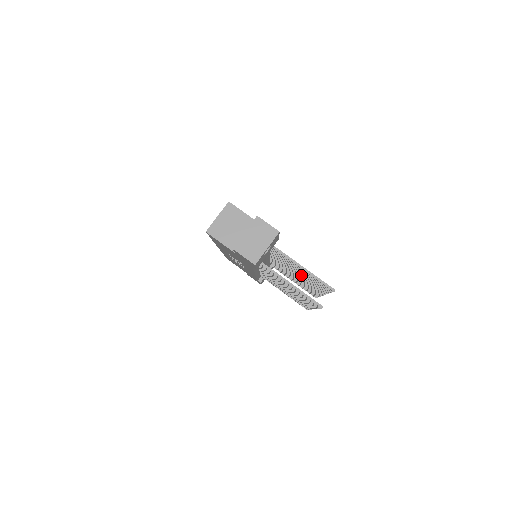
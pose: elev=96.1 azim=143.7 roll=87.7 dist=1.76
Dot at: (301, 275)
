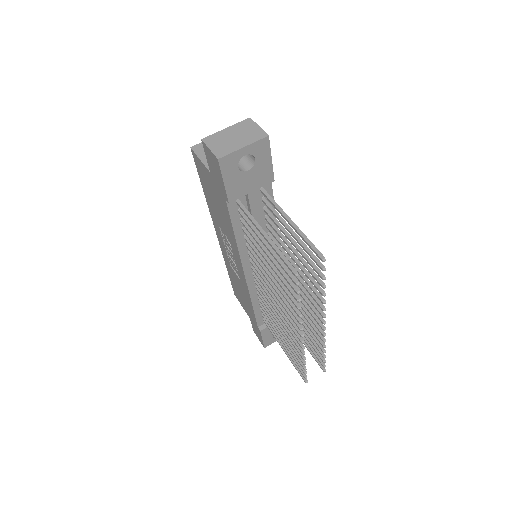
Dot at: (296, 269)
